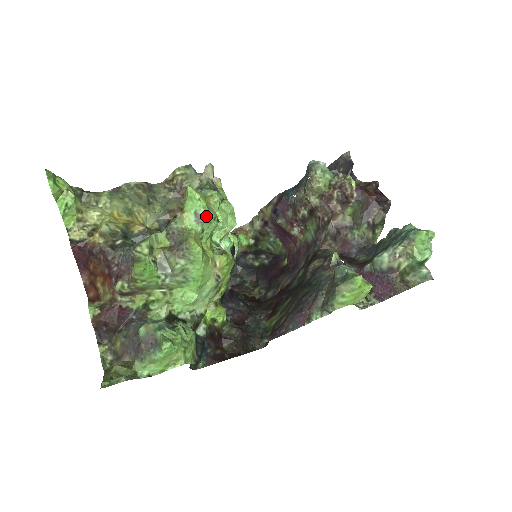
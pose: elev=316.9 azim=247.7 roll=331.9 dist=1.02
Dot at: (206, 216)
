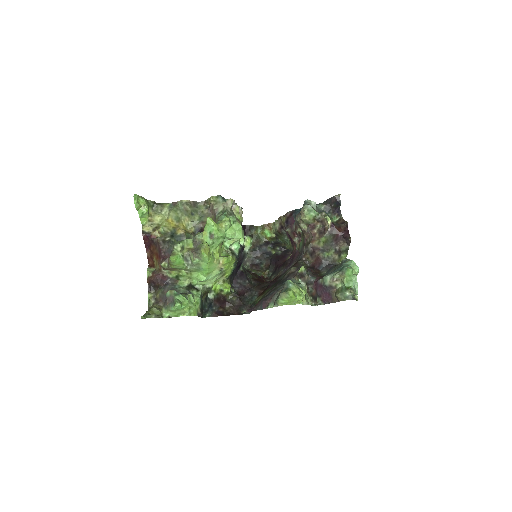
Dot at: (216, 236)
